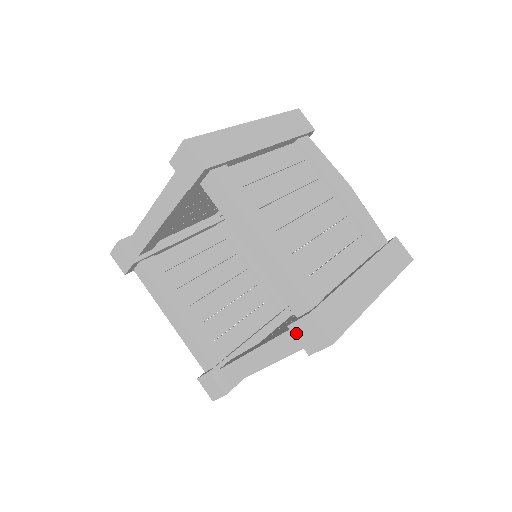
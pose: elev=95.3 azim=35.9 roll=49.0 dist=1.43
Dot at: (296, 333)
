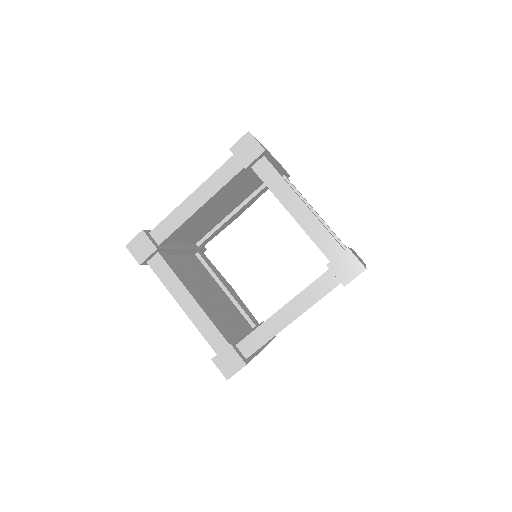
Dot at: (334, 269)
